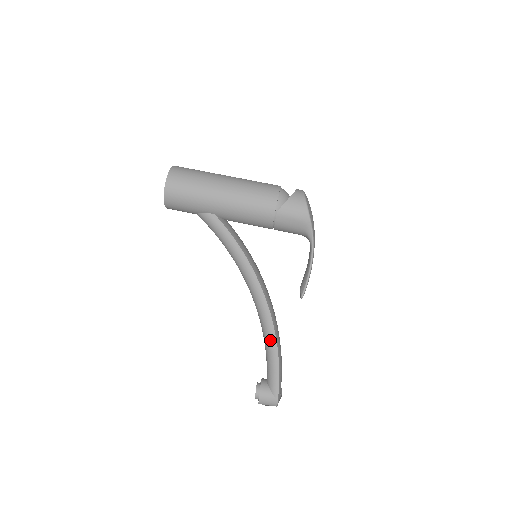
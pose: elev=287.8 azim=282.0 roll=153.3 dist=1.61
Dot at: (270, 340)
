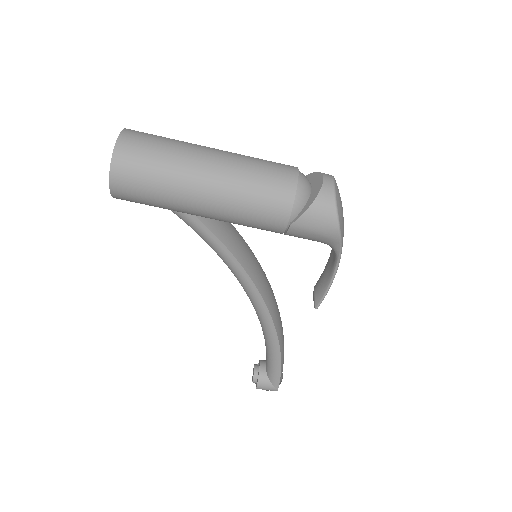
Dot at: (272, 345)
